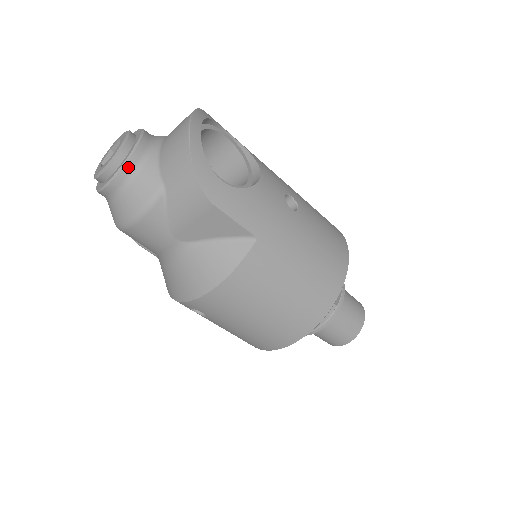
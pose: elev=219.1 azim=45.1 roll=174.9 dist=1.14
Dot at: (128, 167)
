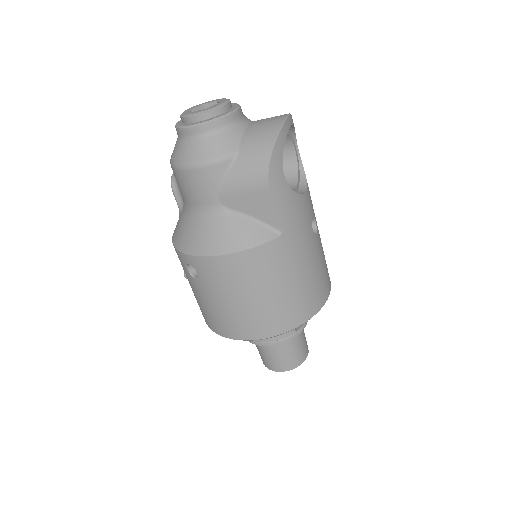
Dot at: (218, 123)
